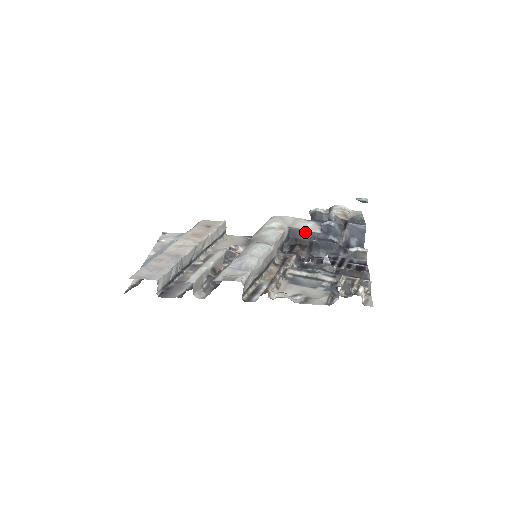
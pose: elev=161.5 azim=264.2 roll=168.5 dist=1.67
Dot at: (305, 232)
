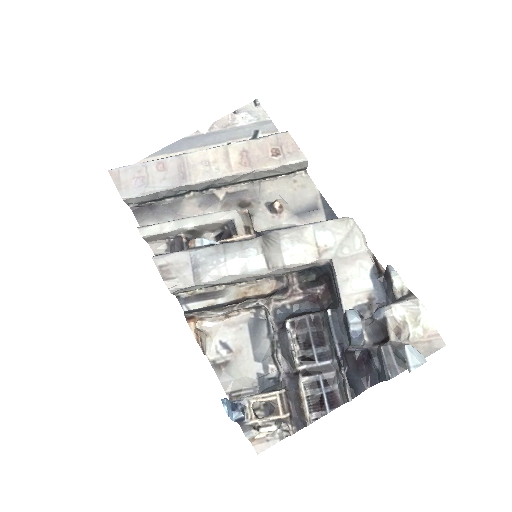
Dot at: (337, 288)
